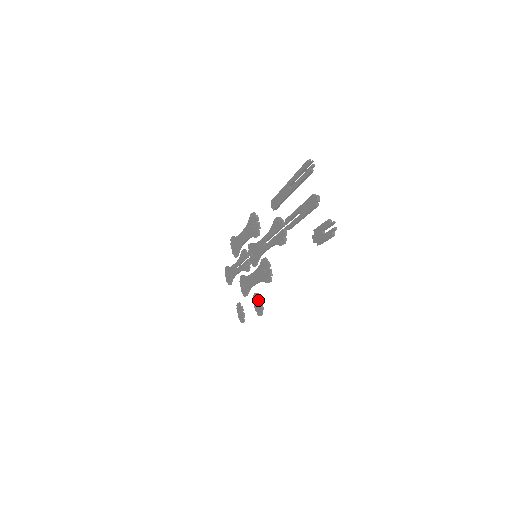
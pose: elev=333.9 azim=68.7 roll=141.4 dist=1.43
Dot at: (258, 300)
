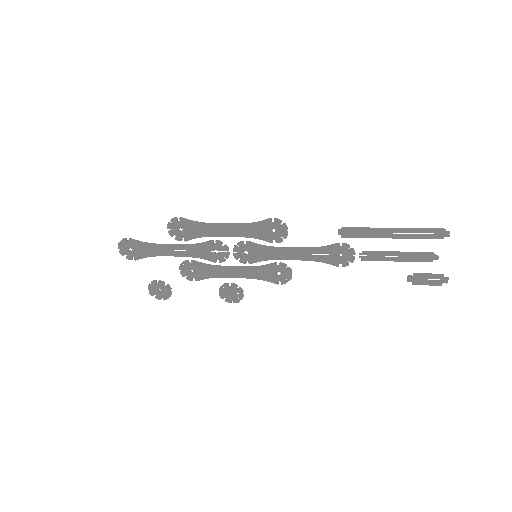
Dot at: (238, 292)
